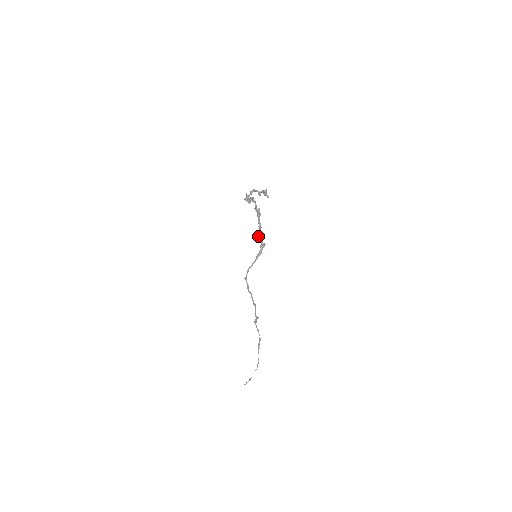
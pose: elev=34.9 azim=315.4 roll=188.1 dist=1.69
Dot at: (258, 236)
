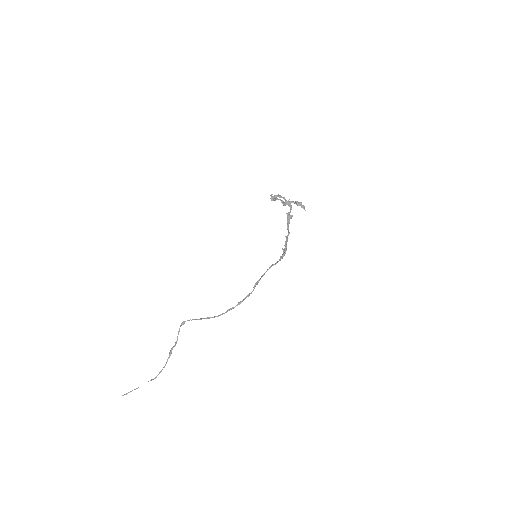
Dot at: (287, 239)
